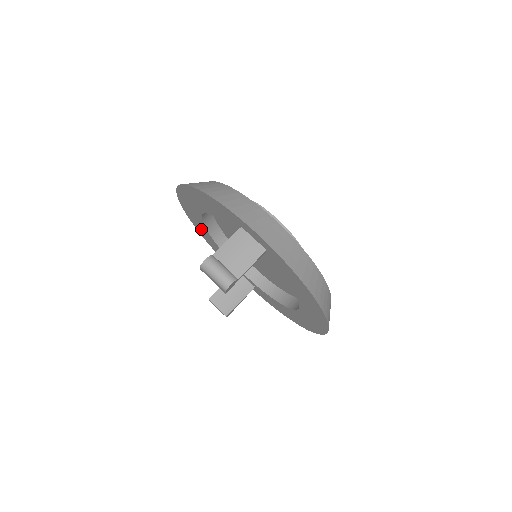
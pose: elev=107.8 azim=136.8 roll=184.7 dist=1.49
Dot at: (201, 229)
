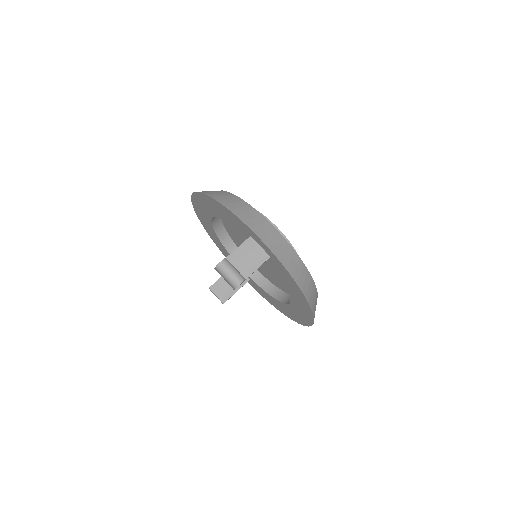
Dot at: (207, 227)
